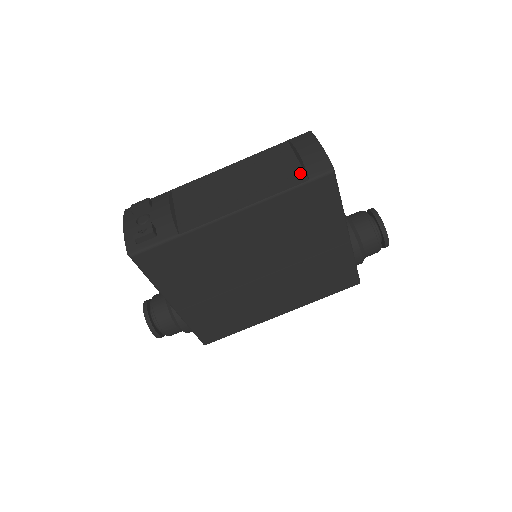
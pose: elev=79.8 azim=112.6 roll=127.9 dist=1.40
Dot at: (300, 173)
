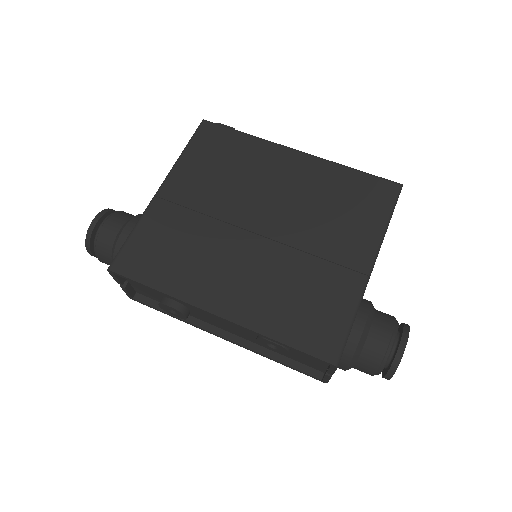
Dot at: occluded
